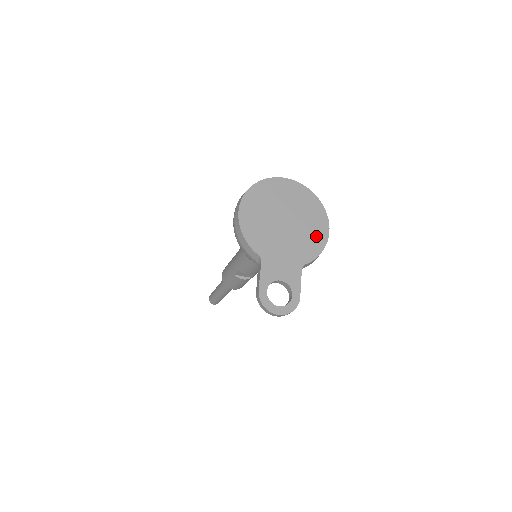
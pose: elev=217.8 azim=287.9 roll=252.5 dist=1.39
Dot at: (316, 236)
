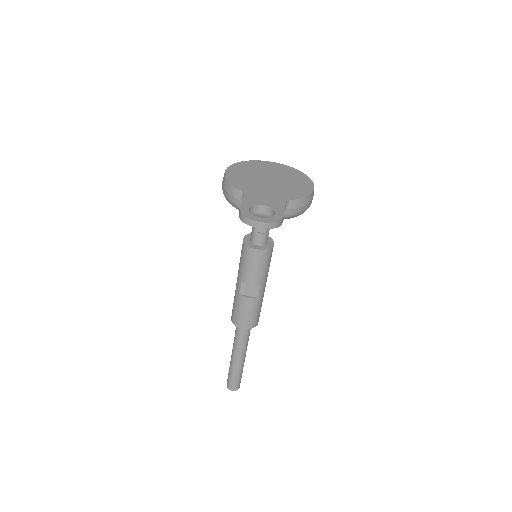
Dot at: (301, 188)
